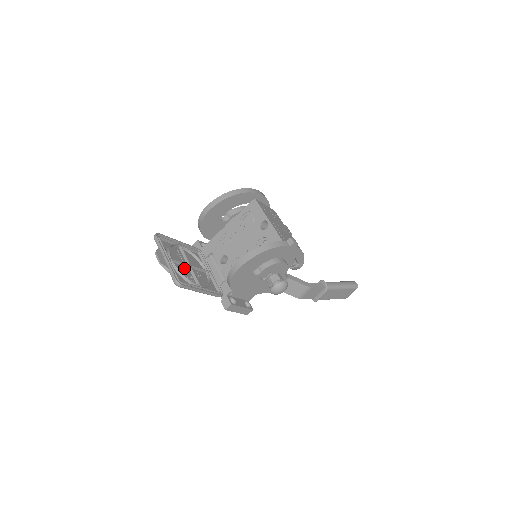
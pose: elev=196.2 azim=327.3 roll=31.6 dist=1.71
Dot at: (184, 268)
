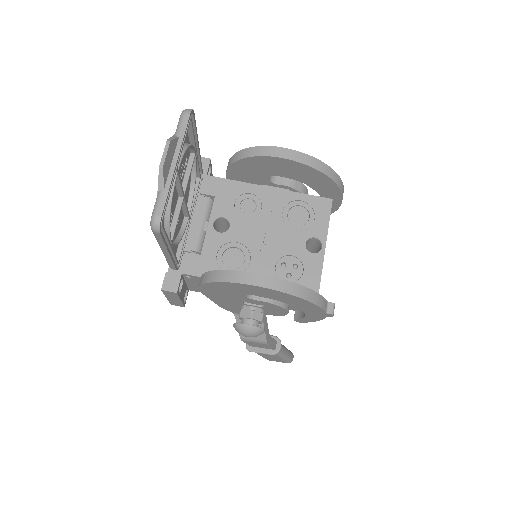
Dot at: (175, 195)
